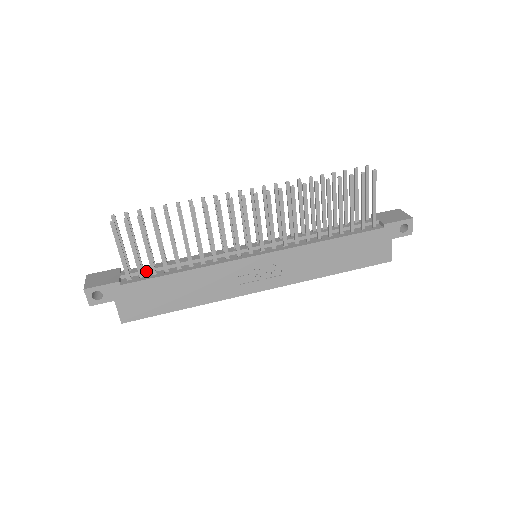
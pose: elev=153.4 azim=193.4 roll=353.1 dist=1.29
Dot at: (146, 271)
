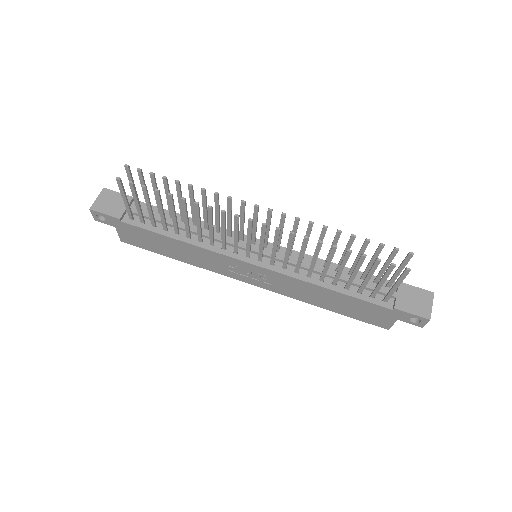
Dot at: (149, 218)
